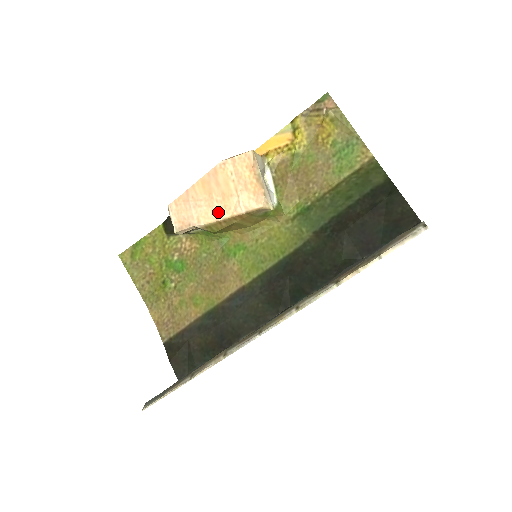
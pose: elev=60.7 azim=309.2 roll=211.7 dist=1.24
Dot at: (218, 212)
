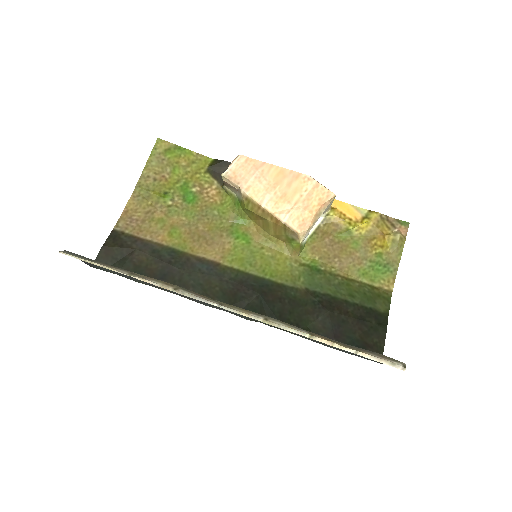
Dot at: (267, 200)
